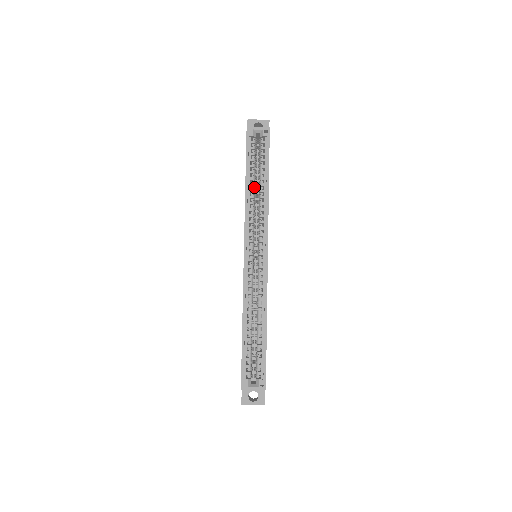
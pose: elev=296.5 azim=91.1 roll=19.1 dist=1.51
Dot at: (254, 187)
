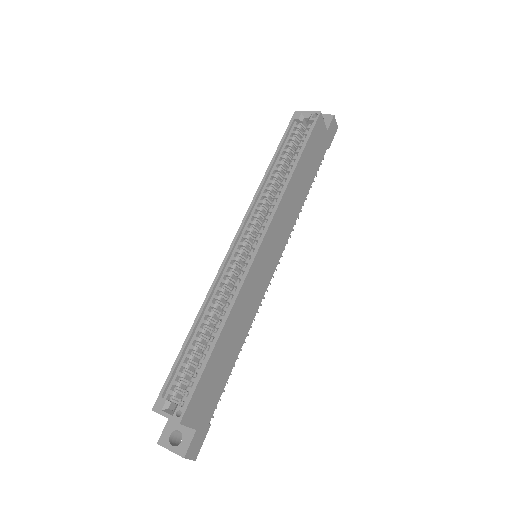
Dot at: (279, 173)
